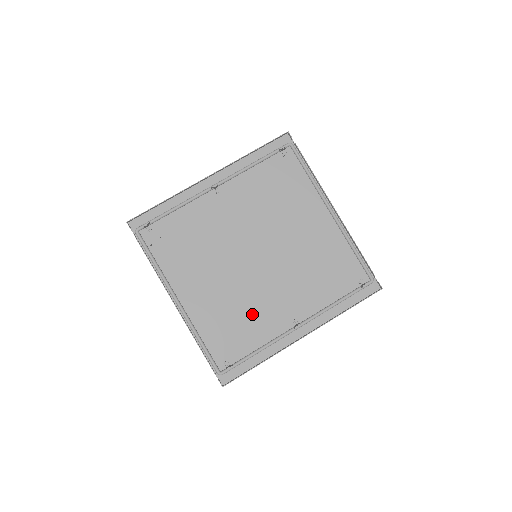
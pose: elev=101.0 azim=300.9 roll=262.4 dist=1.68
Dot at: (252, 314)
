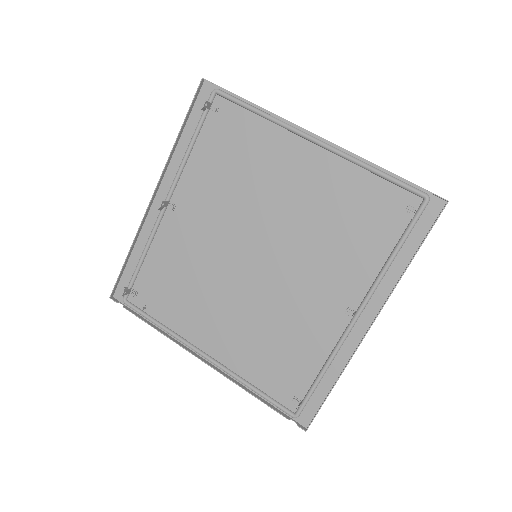
Dot at: (291, 328)
